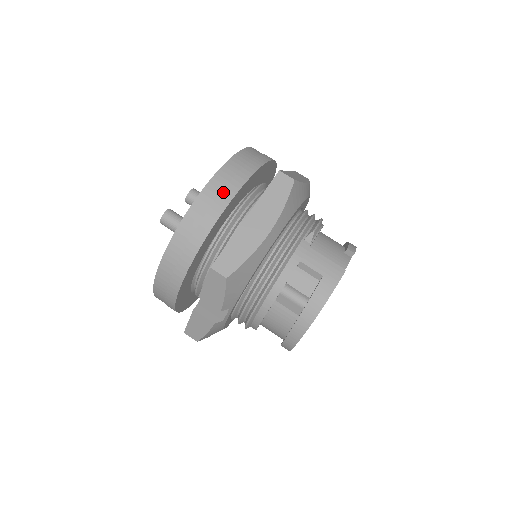
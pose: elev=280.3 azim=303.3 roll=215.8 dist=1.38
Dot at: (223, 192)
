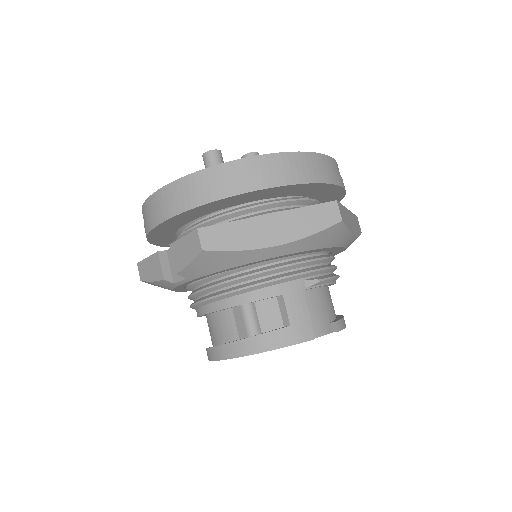
Dot at: (270, 174)
